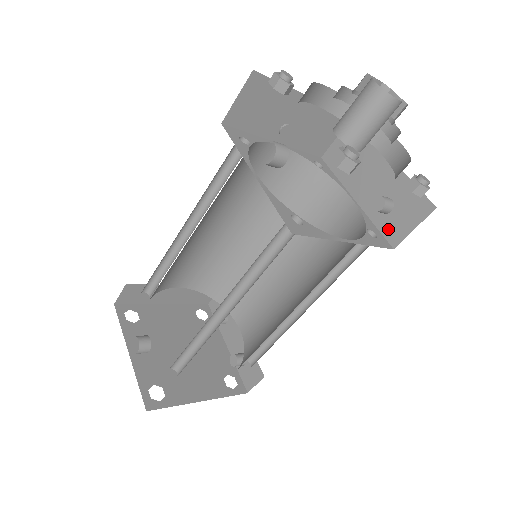
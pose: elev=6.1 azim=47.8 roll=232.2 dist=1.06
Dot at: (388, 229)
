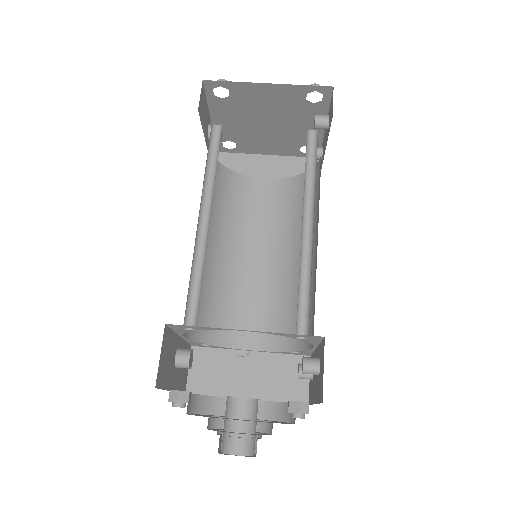
Dot at: occluded
